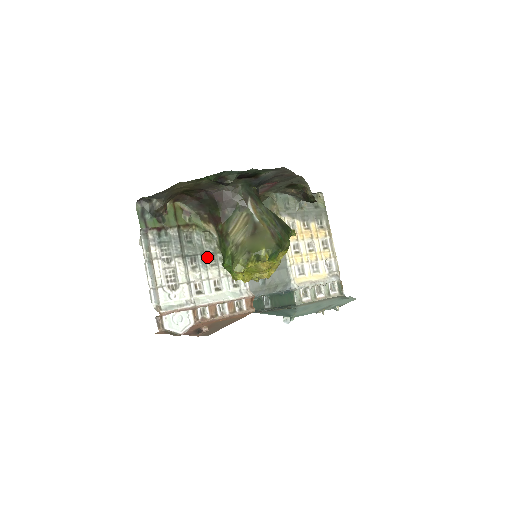
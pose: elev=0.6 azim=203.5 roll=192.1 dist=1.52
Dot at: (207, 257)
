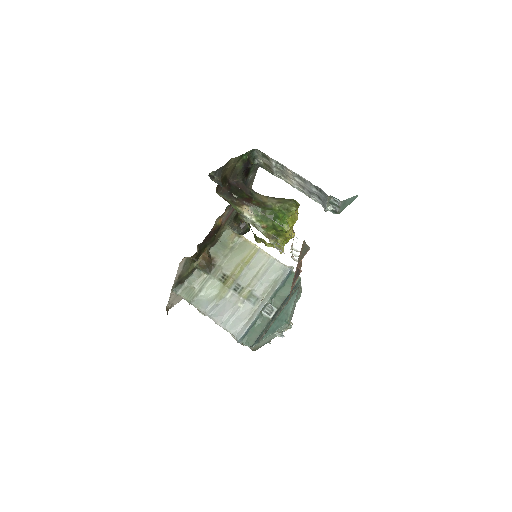
Dot at: occluded
